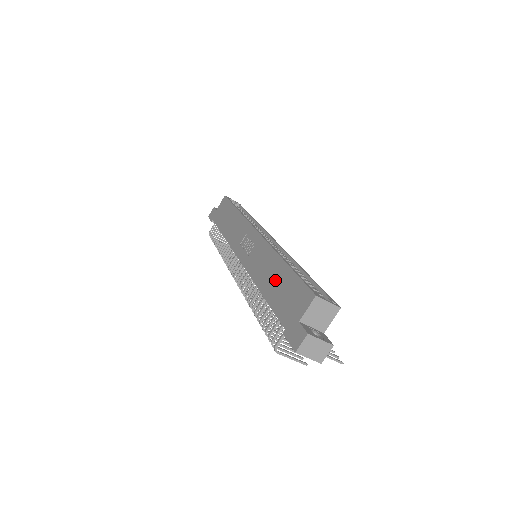
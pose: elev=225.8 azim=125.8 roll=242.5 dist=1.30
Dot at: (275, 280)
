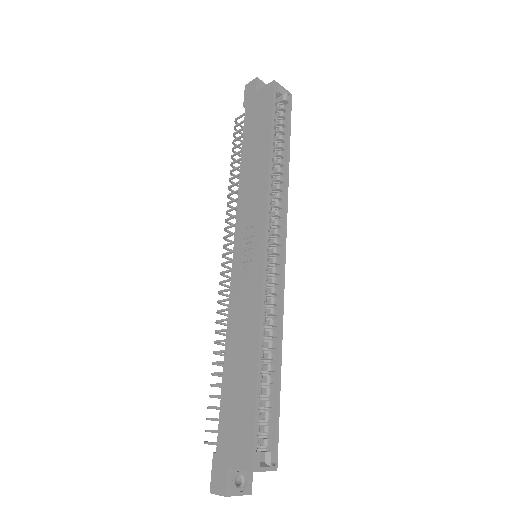
Dot at: (239, 370)
